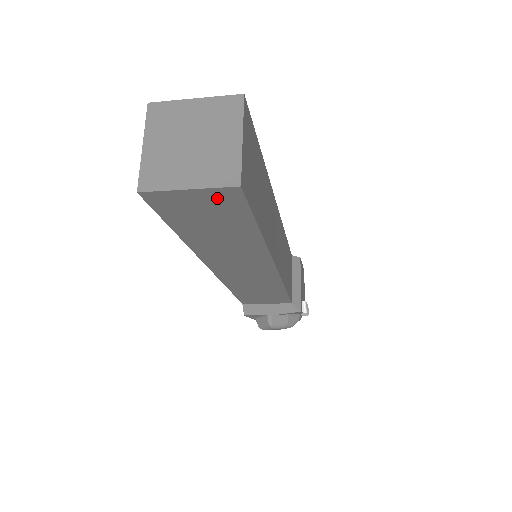
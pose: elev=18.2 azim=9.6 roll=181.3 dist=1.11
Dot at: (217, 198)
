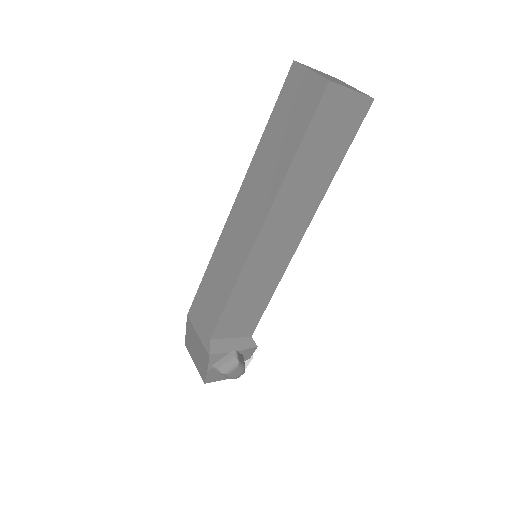
Dot at: (356, 108)
